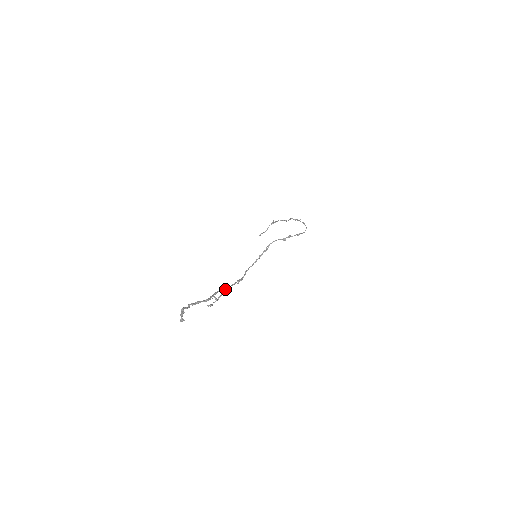
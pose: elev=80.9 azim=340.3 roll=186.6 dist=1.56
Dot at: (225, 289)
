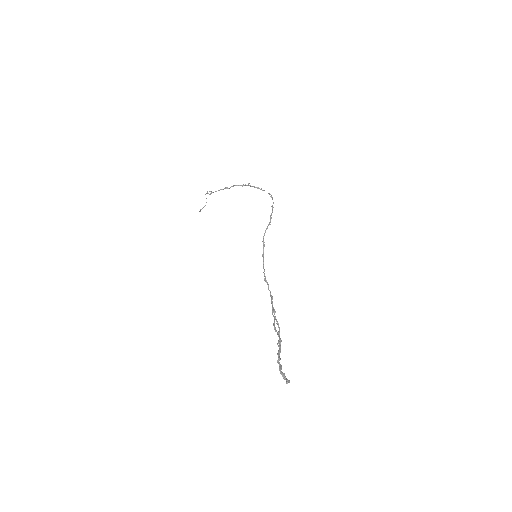
Dot at: (274, 316)
